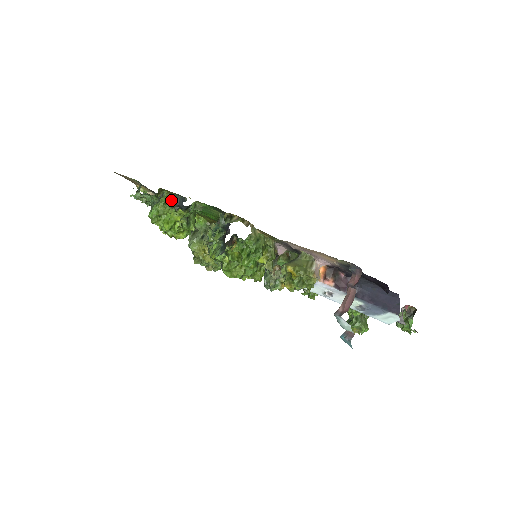
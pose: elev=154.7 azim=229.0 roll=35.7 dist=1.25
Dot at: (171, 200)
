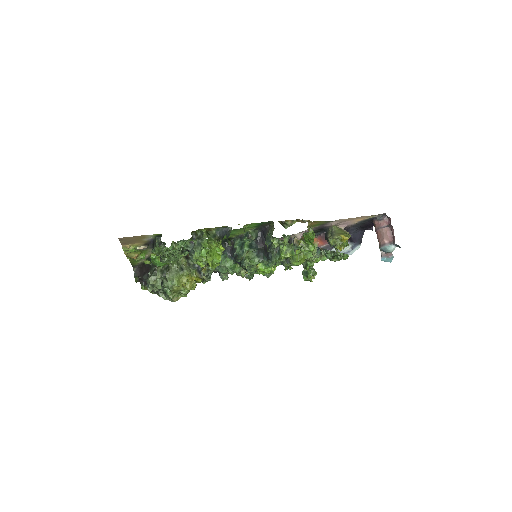
Dot at: (212, 235)
